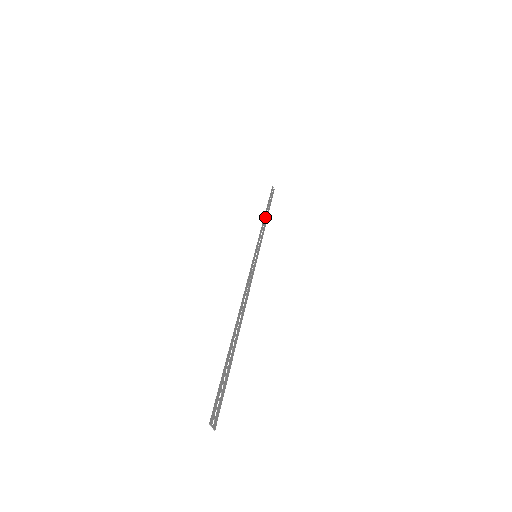
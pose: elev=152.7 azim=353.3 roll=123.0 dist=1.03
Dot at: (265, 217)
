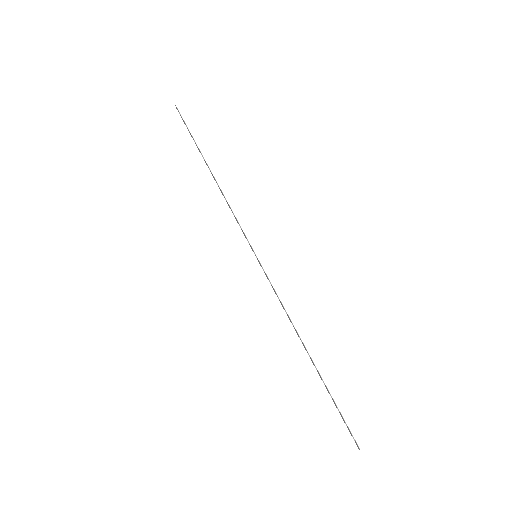
Dot at: (216, 181)
